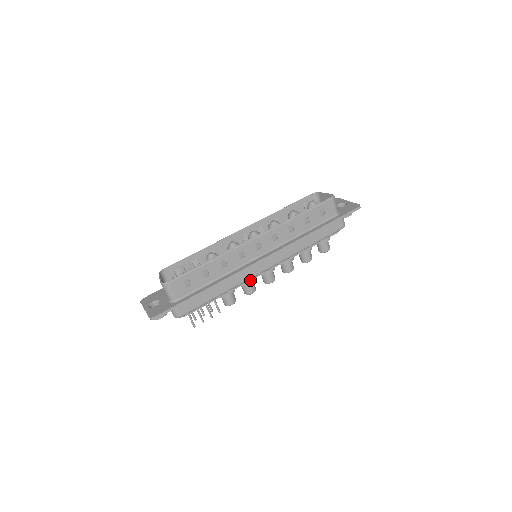
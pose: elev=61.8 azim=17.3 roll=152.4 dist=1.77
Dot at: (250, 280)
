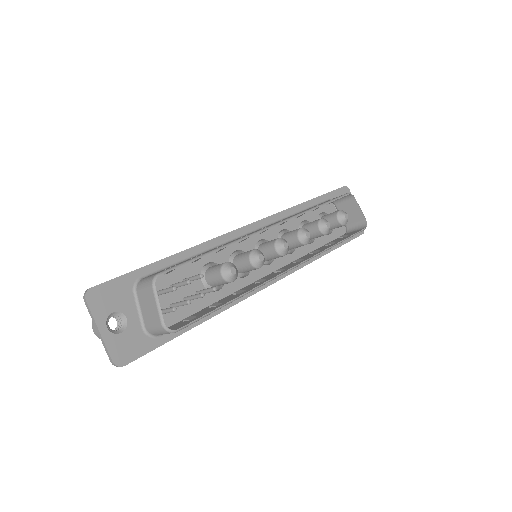
Dot at: occluded
